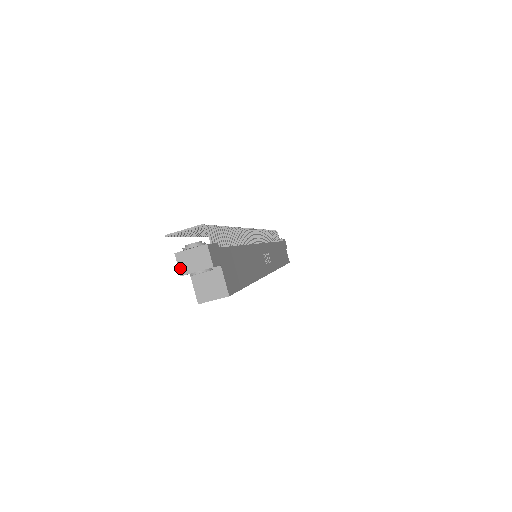
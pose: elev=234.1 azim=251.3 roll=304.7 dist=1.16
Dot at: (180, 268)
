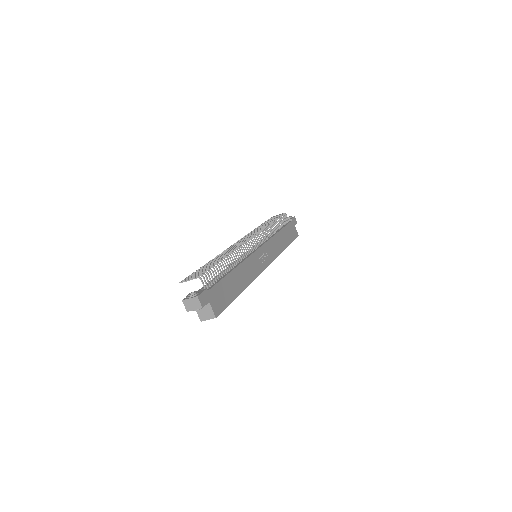
Dot at: (186, 308)
